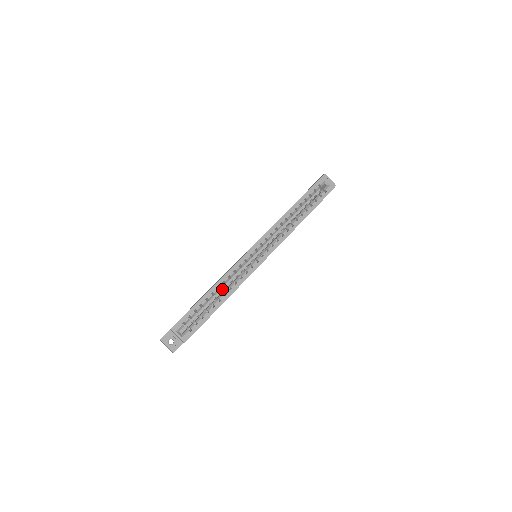
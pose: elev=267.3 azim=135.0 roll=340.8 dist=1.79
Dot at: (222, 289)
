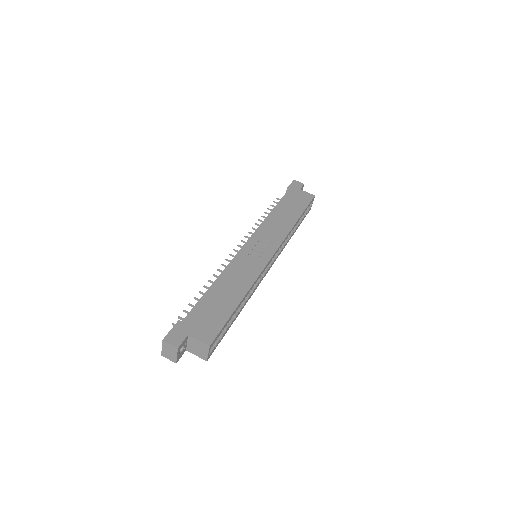
Dot at: occluded
